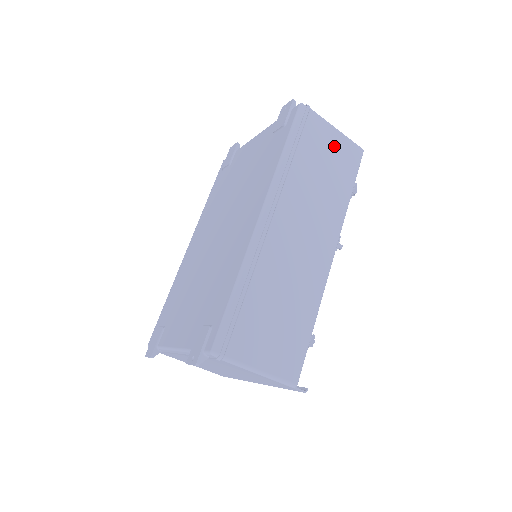
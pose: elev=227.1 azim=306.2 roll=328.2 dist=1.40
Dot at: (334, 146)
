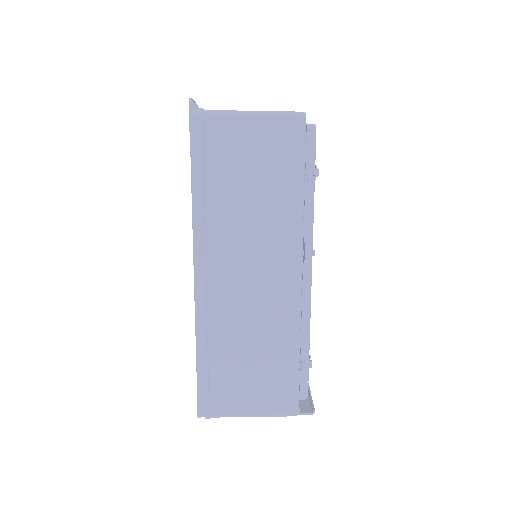
Dot at: (256, 141)
